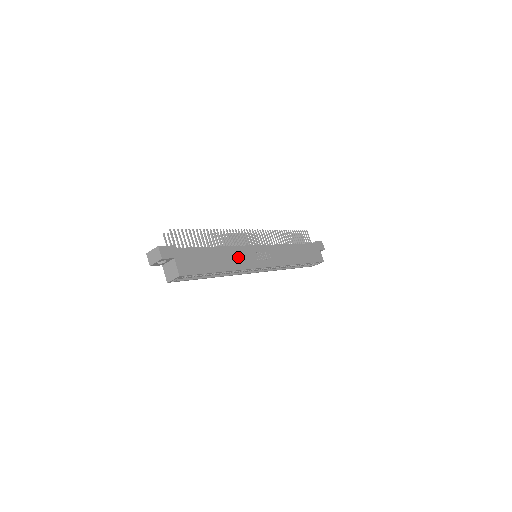
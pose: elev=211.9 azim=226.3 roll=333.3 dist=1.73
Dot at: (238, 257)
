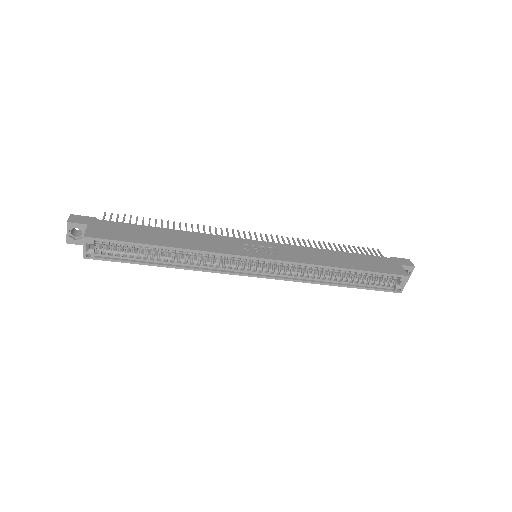
Dot at: (206, 242)
